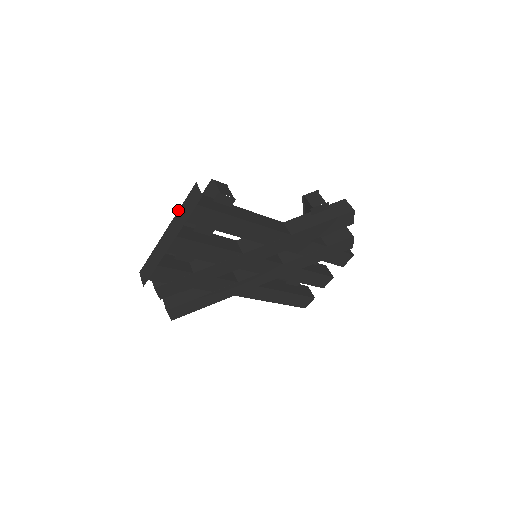
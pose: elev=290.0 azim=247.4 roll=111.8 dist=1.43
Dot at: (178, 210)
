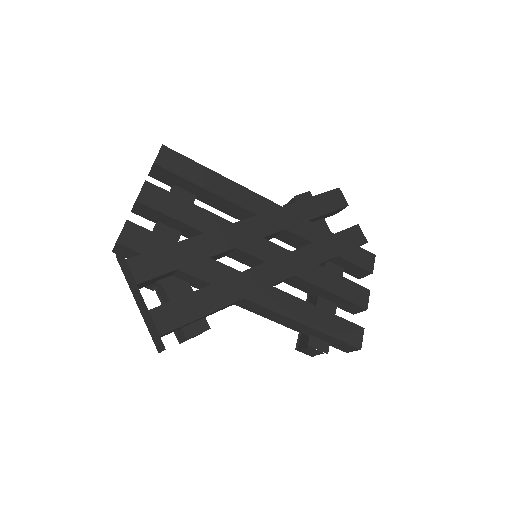
Dot at: occluded
